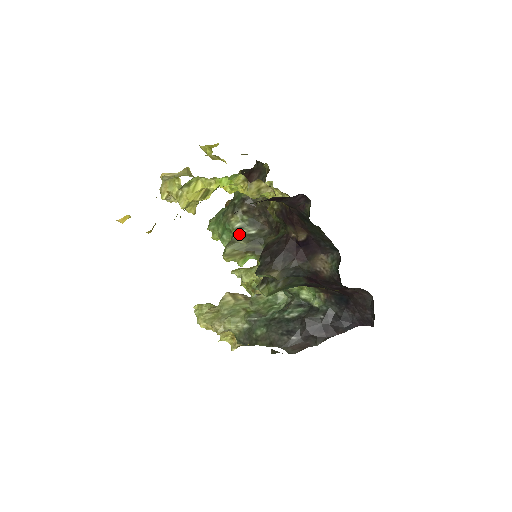
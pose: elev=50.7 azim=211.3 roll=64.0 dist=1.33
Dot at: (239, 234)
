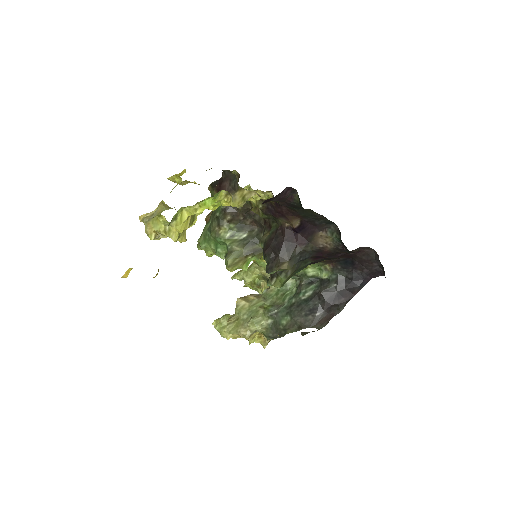
Dot at: (233, 243)
